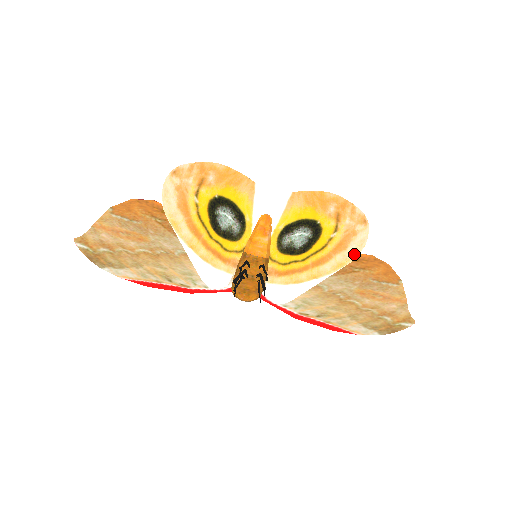
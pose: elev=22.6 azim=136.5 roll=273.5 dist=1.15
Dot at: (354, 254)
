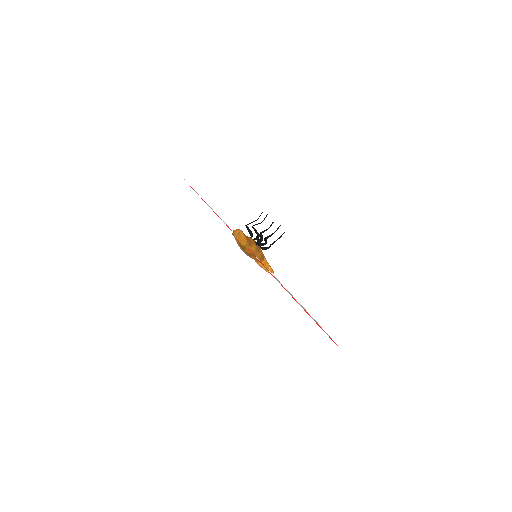
Dot at: (309, 314)
